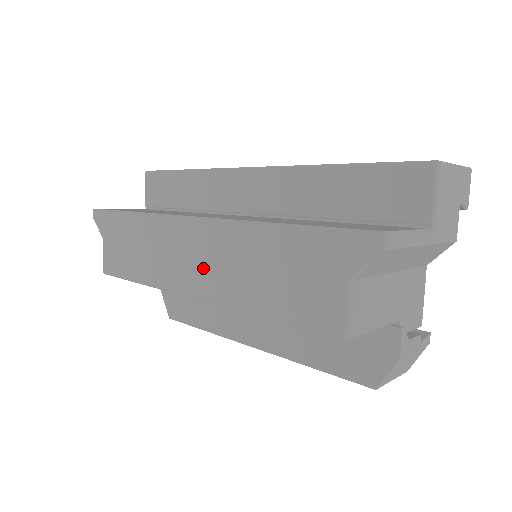
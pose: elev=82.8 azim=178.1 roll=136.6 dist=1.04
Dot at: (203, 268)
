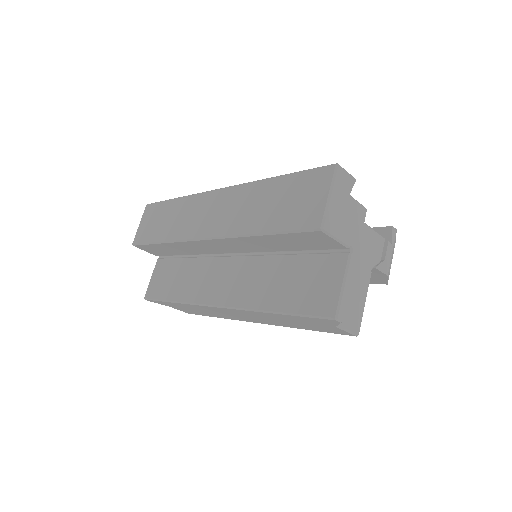
Dot at: (249, 318)
